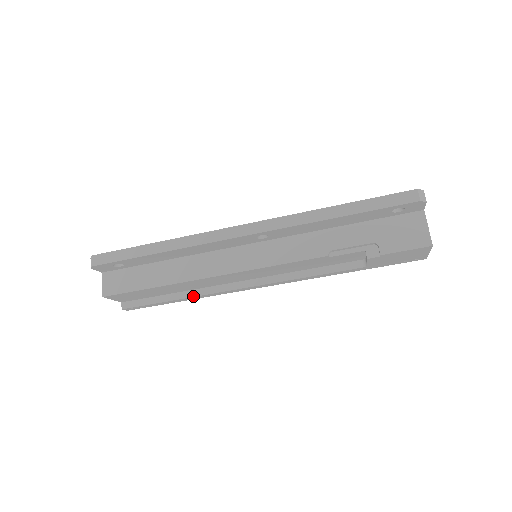
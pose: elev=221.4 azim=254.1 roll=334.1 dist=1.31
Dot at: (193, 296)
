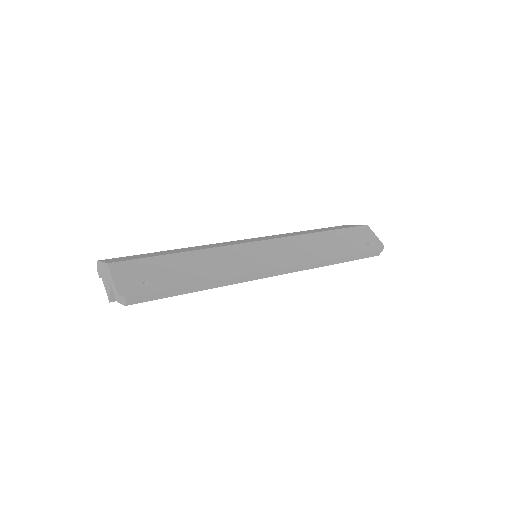
Dot at: occluded
